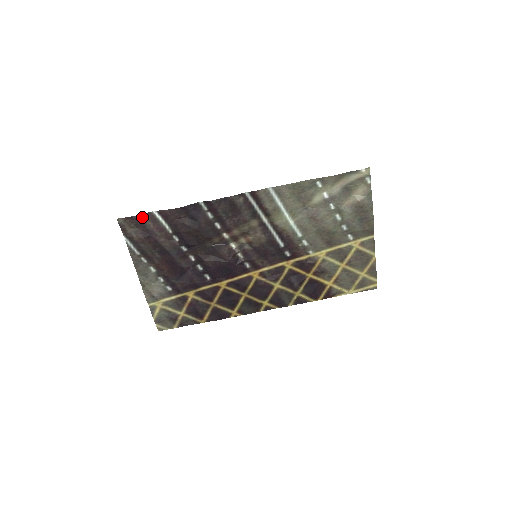
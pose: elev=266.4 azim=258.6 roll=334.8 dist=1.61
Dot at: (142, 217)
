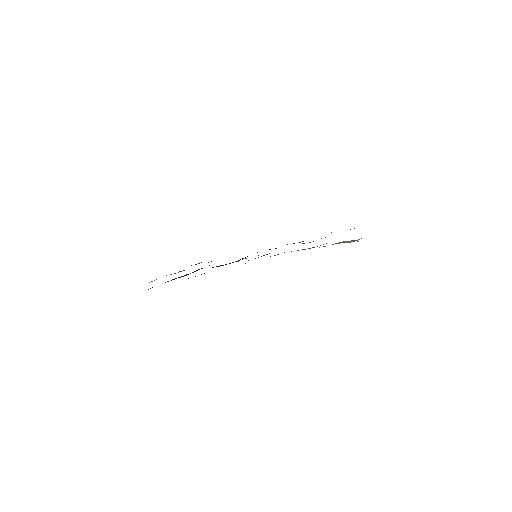
Dot at: (152, 287)
